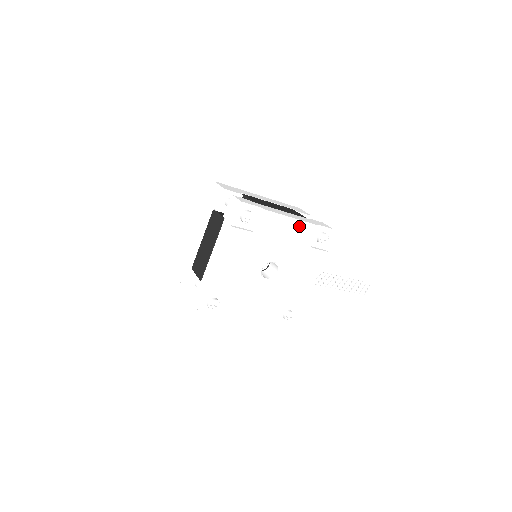
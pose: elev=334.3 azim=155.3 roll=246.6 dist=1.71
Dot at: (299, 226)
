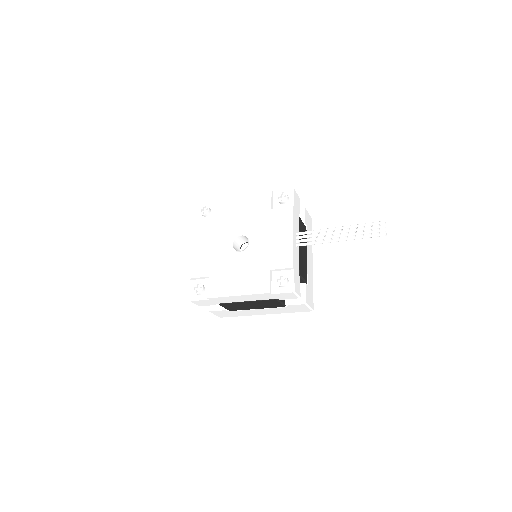
Dot at: (251, 198)
